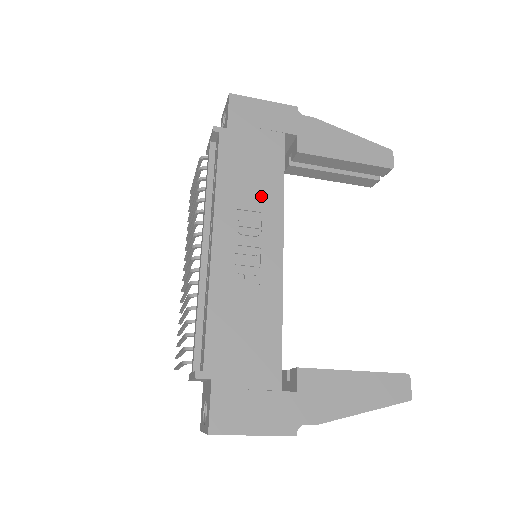
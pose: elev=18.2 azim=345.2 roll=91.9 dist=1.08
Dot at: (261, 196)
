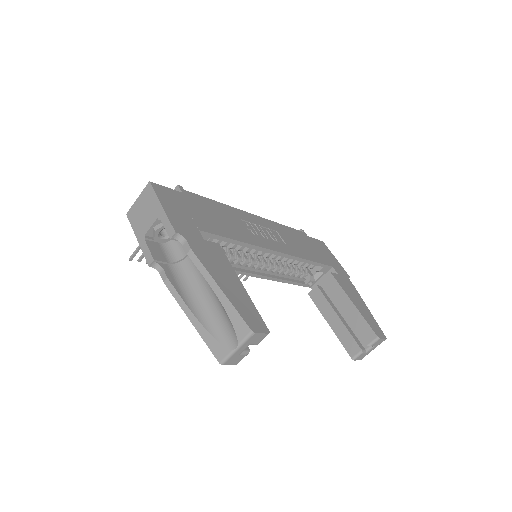
Dot at: (293, 246)
